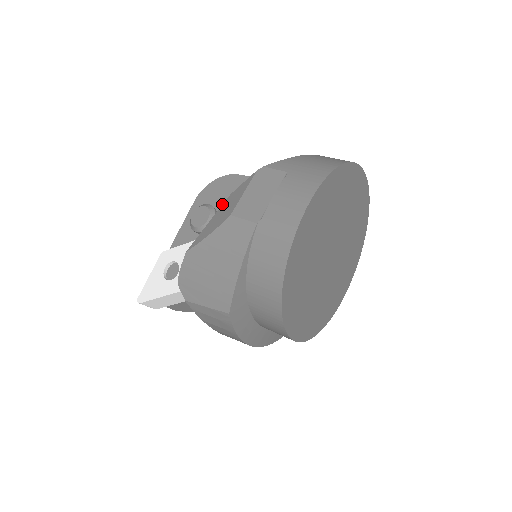
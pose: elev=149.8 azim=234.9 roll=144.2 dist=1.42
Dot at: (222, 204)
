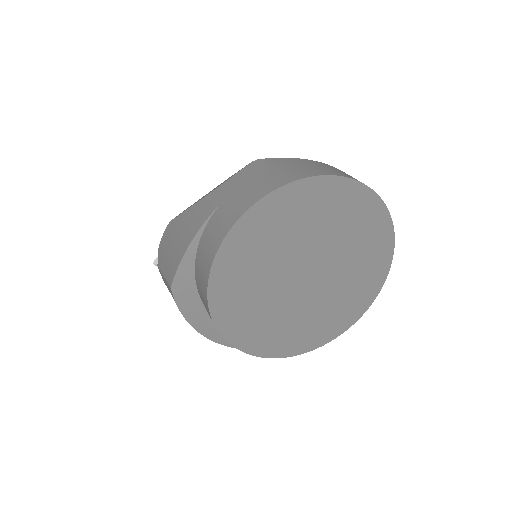
Dot at: occluded
